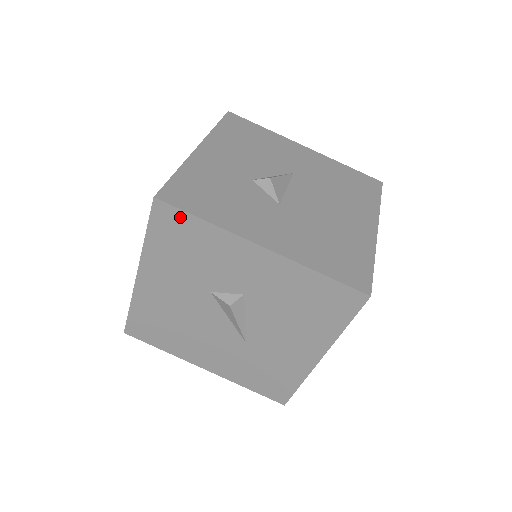
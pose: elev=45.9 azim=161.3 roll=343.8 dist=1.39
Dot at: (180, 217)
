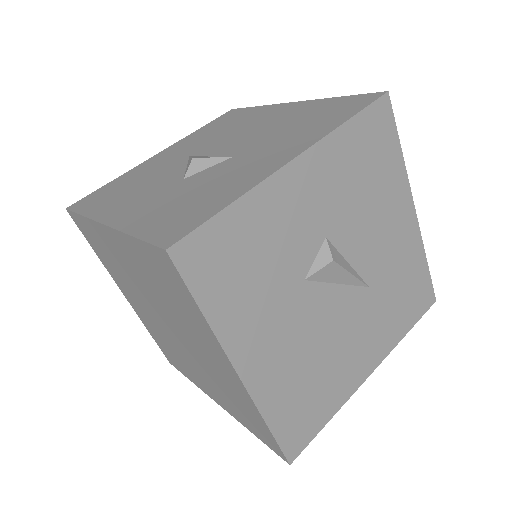
Dot at: (209, 235)
